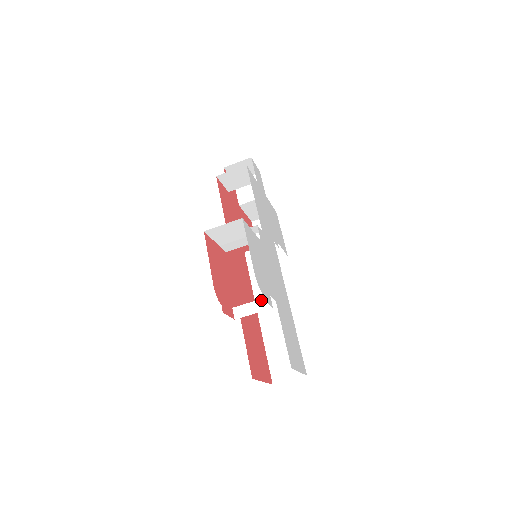
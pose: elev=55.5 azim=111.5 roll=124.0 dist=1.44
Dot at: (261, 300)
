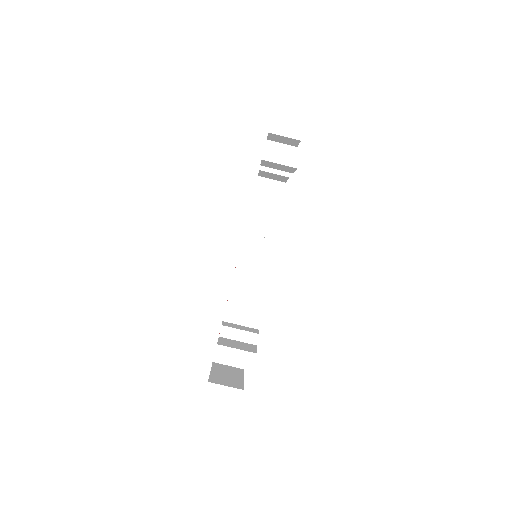
Dot at: (250, 333)
